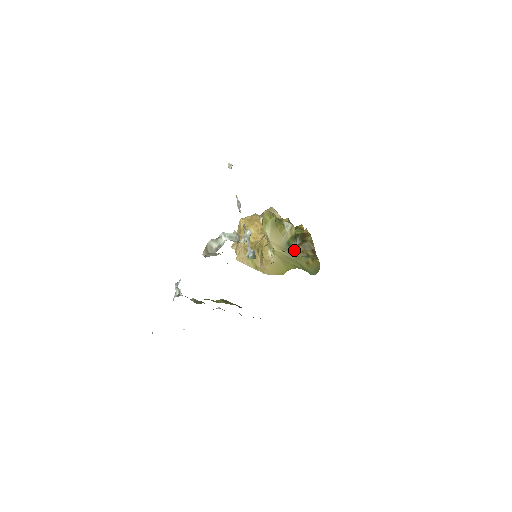
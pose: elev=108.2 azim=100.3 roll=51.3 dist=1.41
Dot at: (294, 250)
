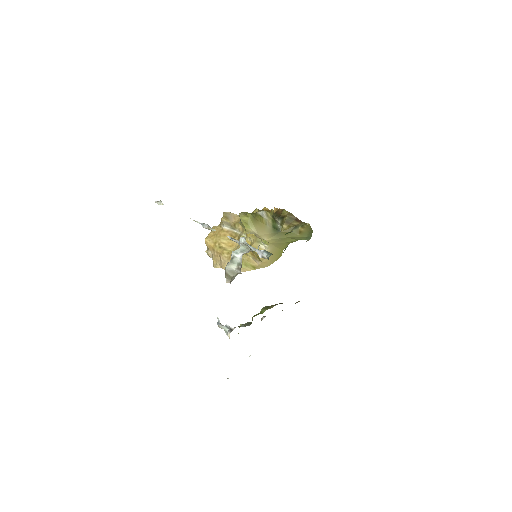
Dot at: (282, 230)
